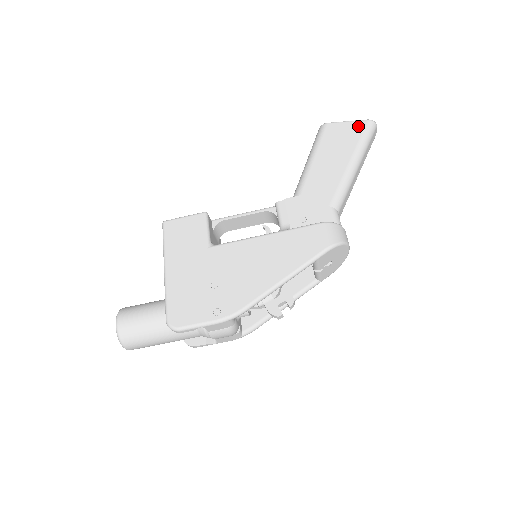
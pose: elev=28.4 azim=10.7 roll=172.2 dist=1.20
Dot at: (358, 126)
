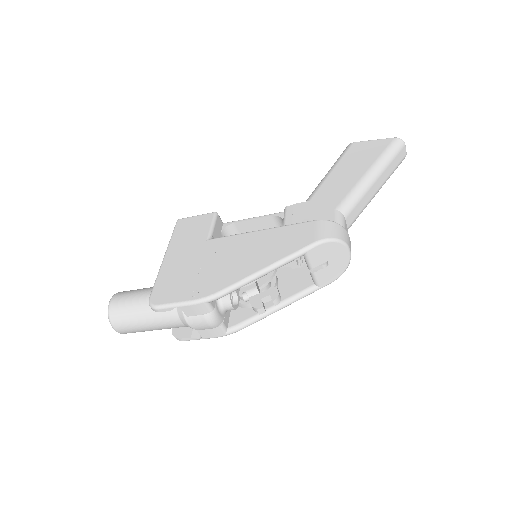
Dot at: (383, 143)
